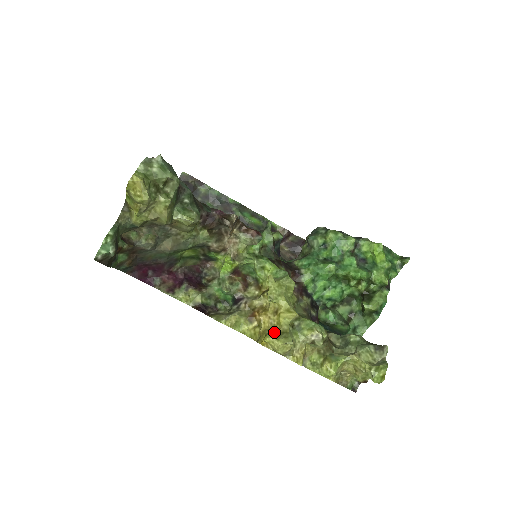
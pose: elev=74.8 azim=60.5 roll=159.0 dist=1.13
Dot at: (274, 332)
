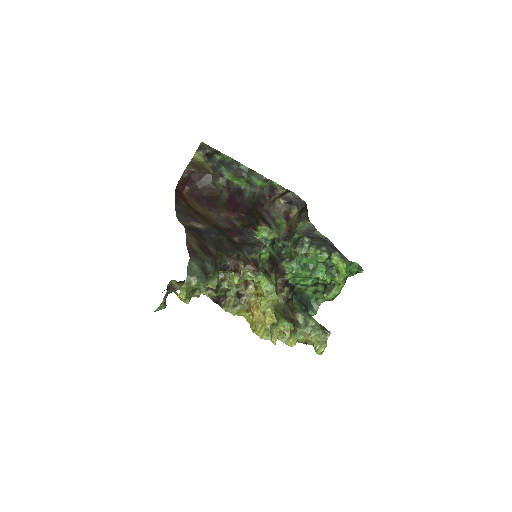
Dot at: (261, 328)
